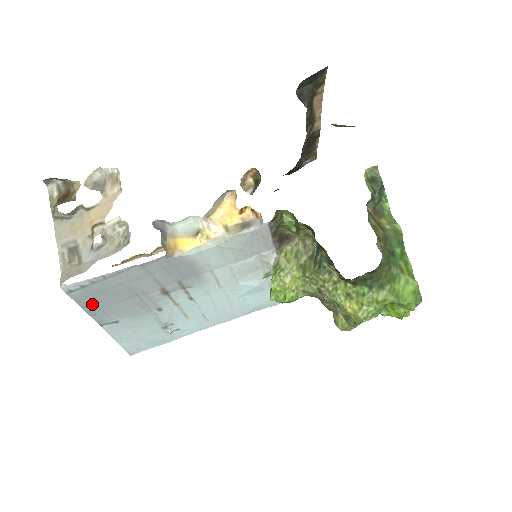
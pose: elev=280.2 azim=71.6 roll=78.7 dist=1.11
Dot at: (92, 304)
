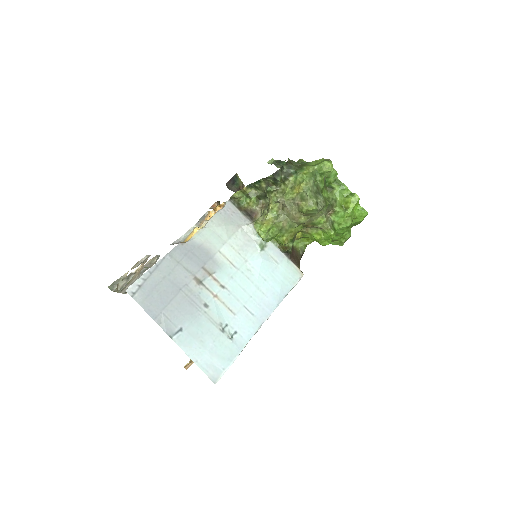
Dot at: (153, 307)
